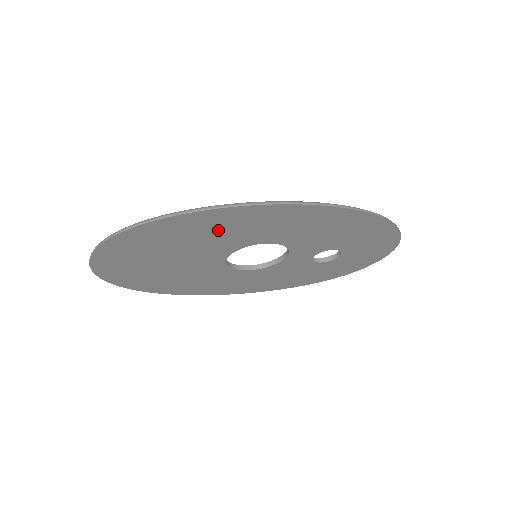
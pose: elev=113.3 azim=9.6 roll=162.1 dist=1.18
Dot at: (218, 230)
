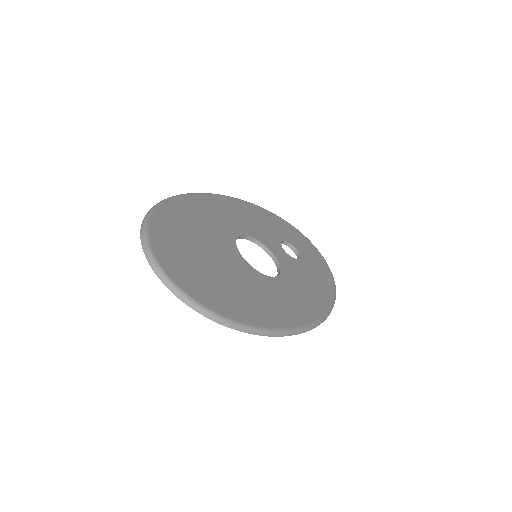
Dot at: occluded
